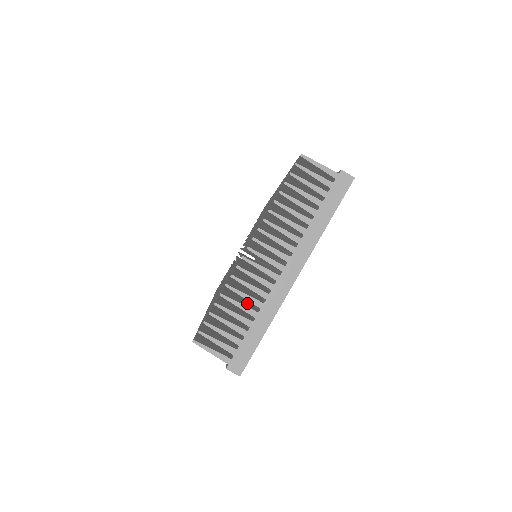
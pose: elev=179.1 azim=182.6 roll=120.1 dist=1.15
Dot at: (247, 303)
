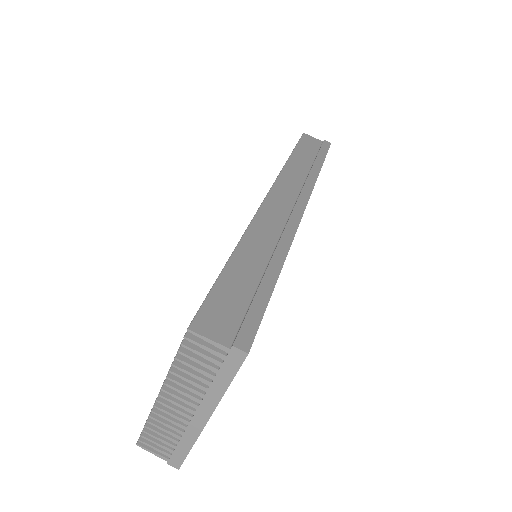
Dot at: occluded
